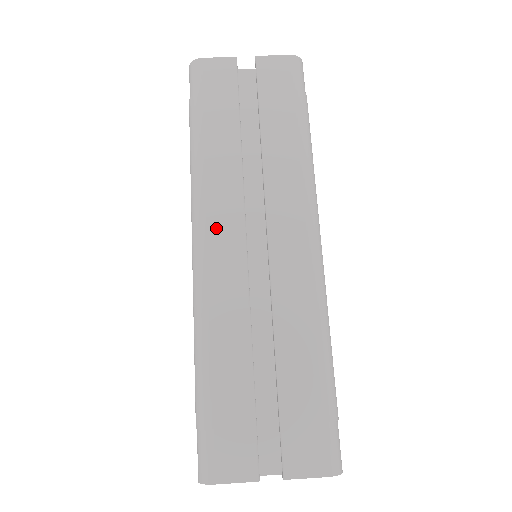
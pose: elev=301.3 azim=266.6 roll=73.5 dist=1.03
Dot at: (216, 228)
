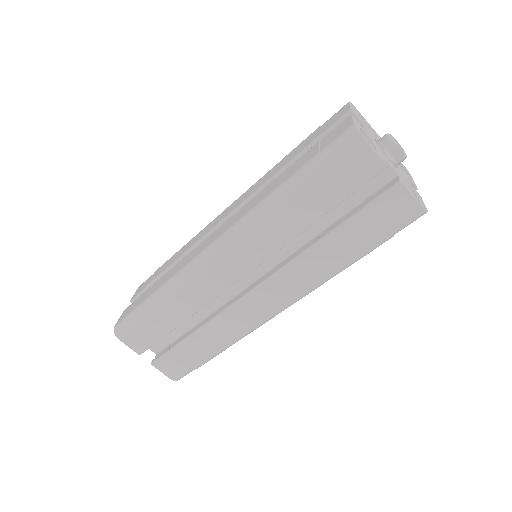
Dot at: (234, 255)
